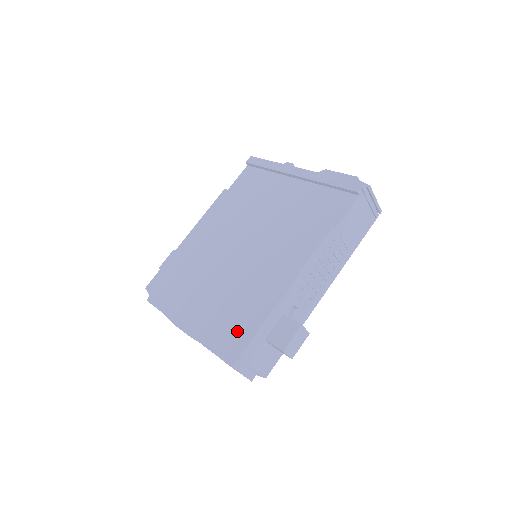
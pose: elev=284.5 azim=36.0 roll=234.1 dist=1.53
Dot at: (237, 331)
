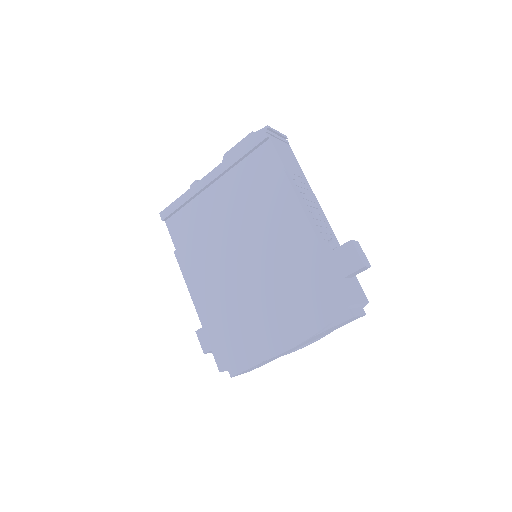
Dot at: (324, 296)
